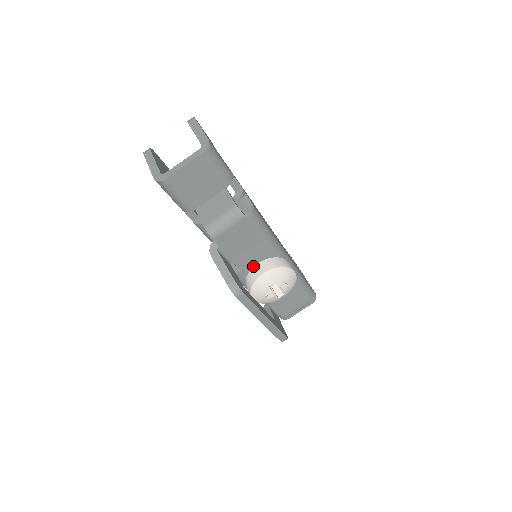
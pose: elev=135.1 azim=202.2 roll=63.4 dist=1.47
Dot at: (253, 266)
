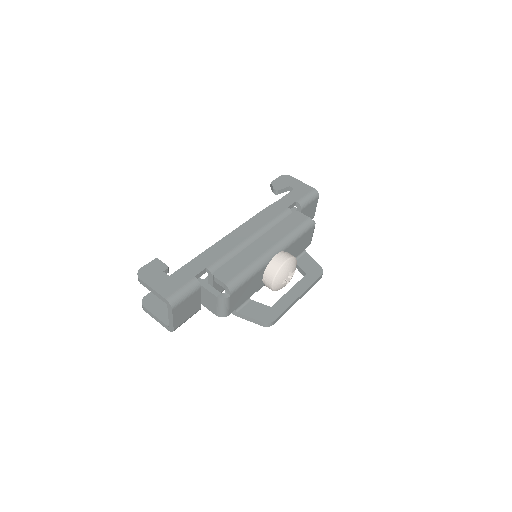
Dot at: (262, 281)
